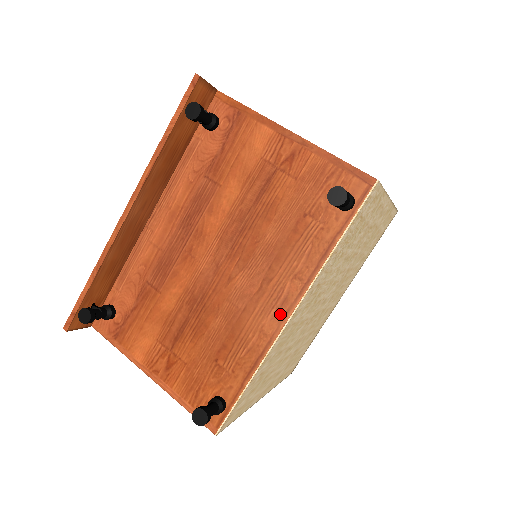
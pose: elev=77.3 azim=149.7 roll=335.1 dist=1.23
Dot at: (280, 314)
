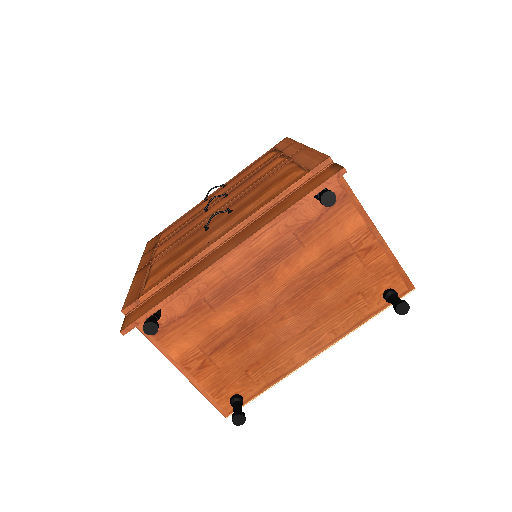
Dot at: (310, 352)
